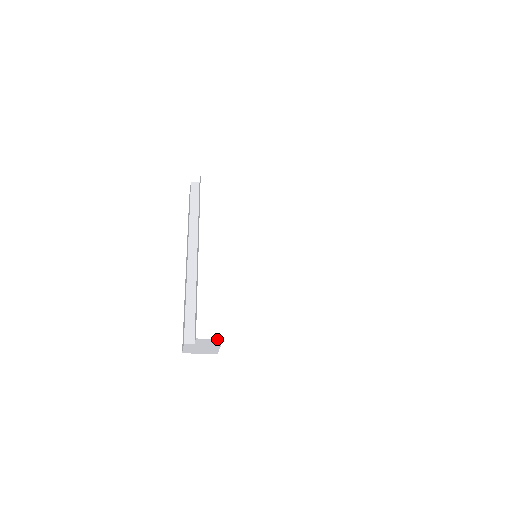
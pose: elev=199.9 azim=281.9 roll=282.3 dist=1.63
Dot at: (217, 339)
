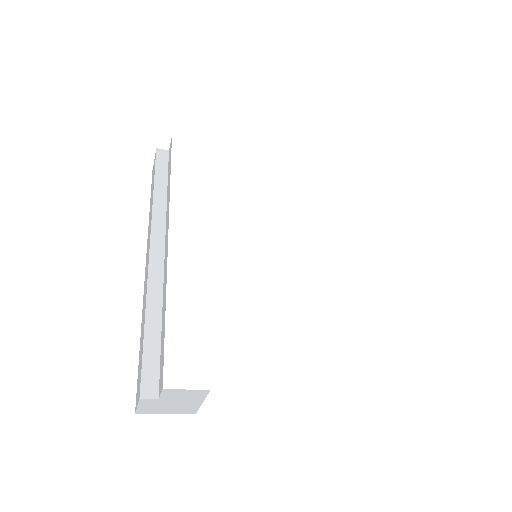
Dot at: (200, 390)
